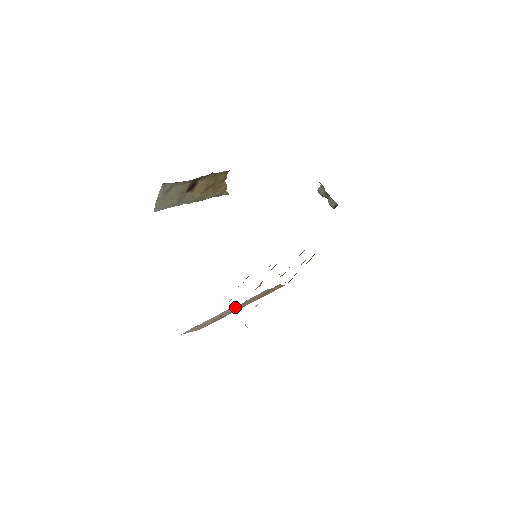
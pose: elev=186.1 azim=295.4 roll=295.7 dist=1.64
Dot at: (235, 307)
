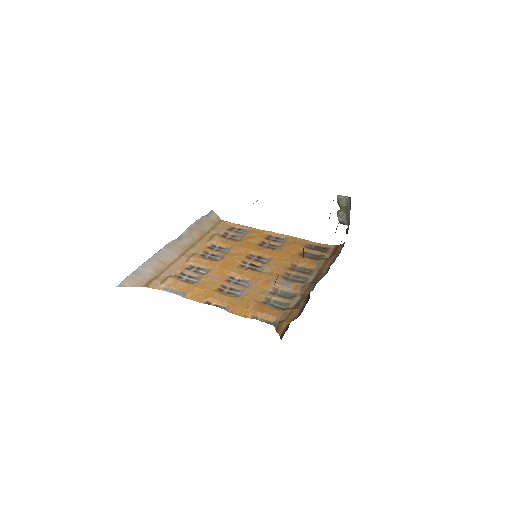
Dot at: (174, 246)
